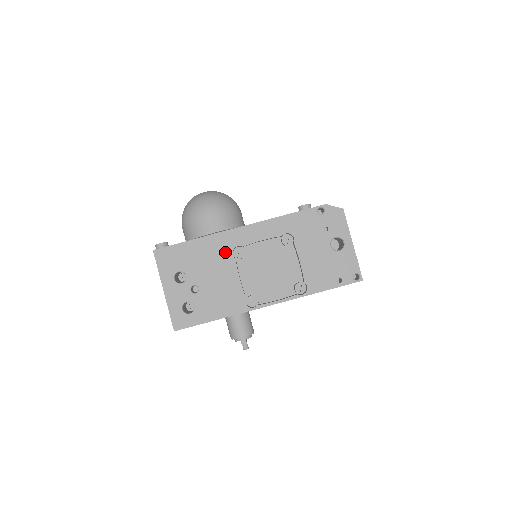
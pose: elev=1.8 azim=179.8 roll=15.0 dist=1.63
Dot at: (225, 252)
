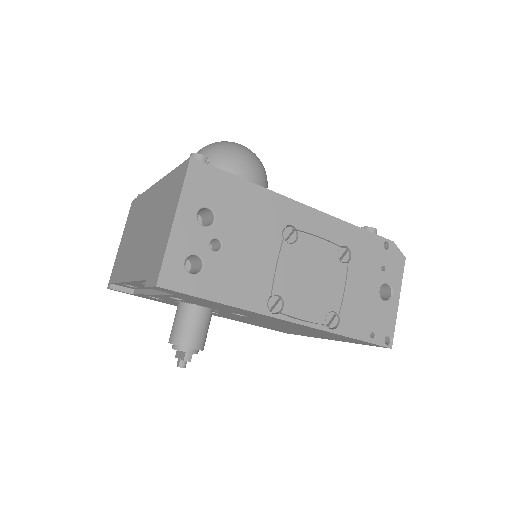
Dot at: (275, 222)
